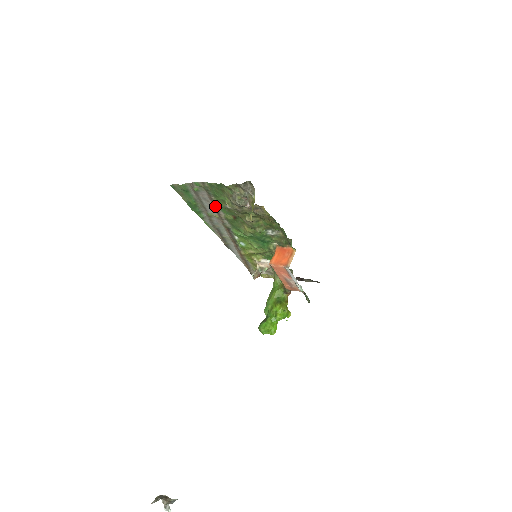
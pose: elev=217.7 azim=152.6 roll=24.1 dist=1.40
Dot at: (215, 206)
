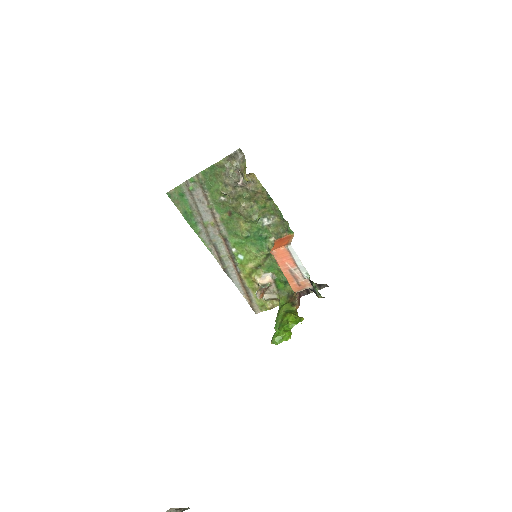
Dot at: (210, 206)
